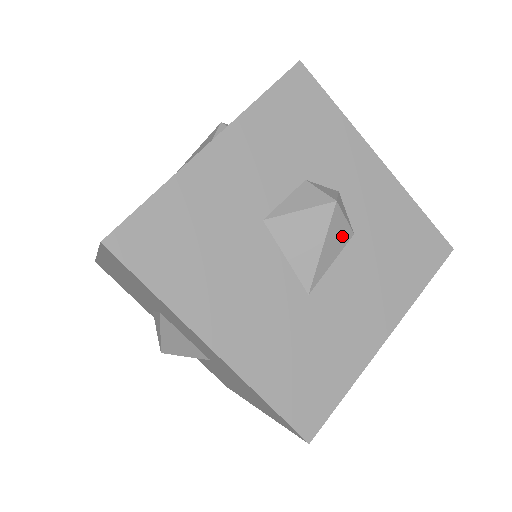
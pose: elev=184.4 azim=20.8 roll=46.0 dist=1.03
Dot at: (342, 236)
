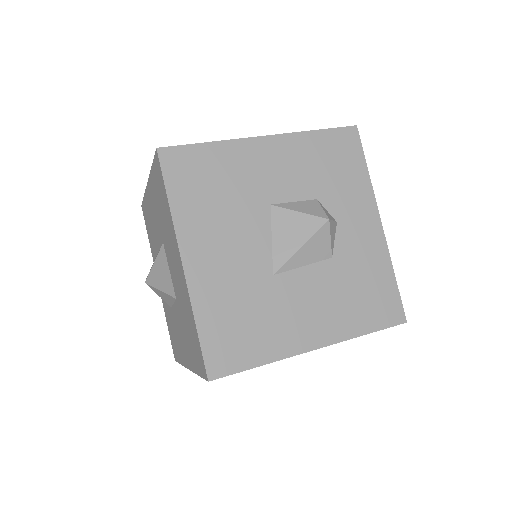
Dot at: (322, 251)
